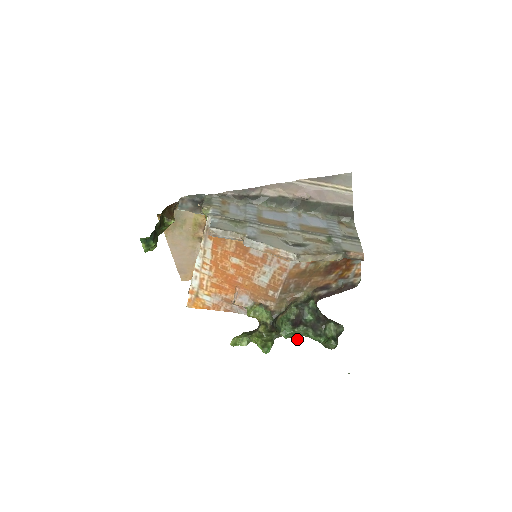
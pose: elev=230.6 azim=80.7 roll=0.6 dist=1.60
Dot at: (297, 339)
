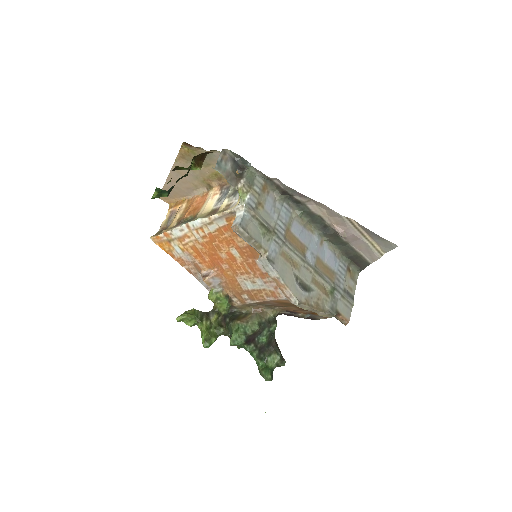
Dot at: (239, 348)
